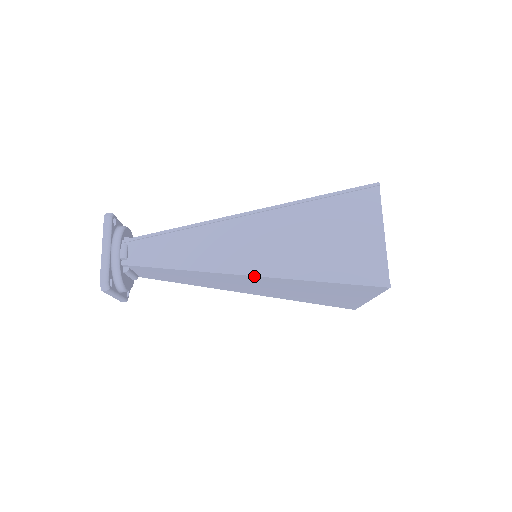
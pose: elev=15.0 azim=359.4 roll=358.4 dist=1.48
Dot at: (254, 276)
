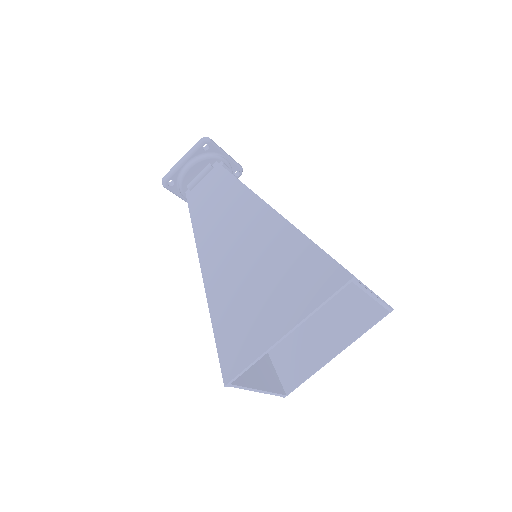
Dot at: (273, 209)
